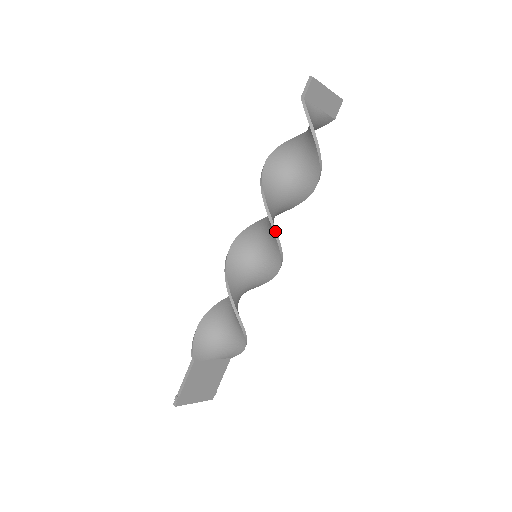
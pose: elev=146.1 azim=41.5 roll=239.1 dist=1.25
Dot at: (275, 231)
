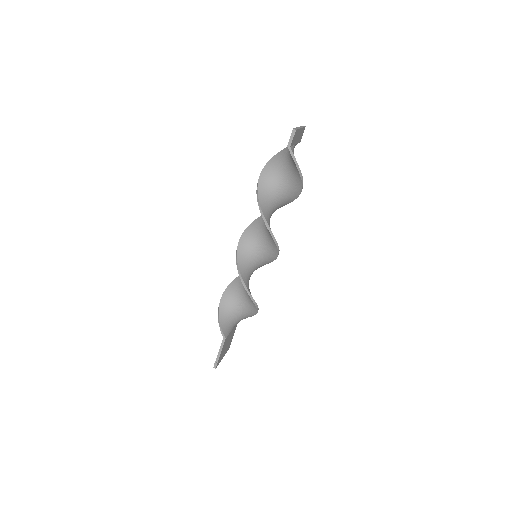
Dot at: (276, 243)
